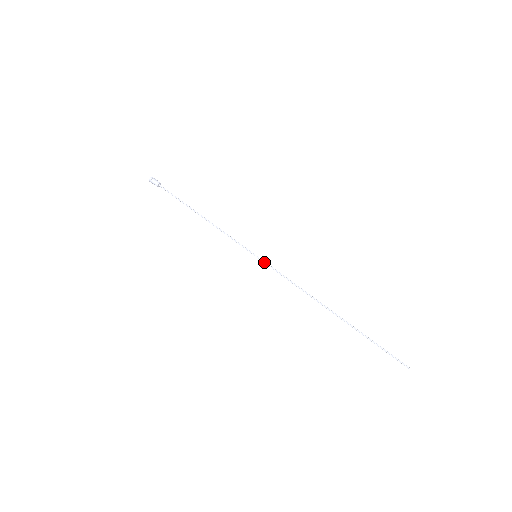
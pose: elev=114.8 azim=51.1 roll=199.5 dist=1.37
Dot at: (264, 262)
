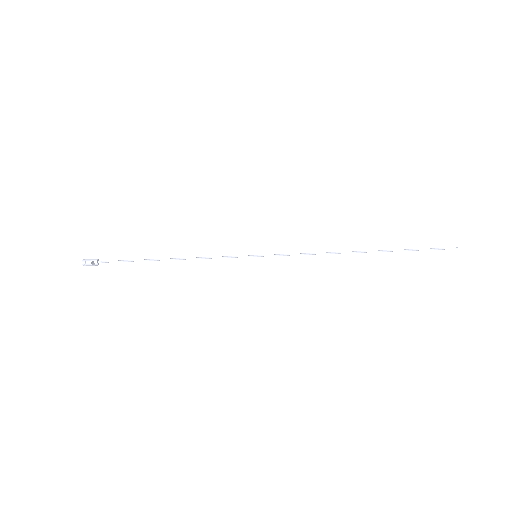
Dot at: (268, 255)
